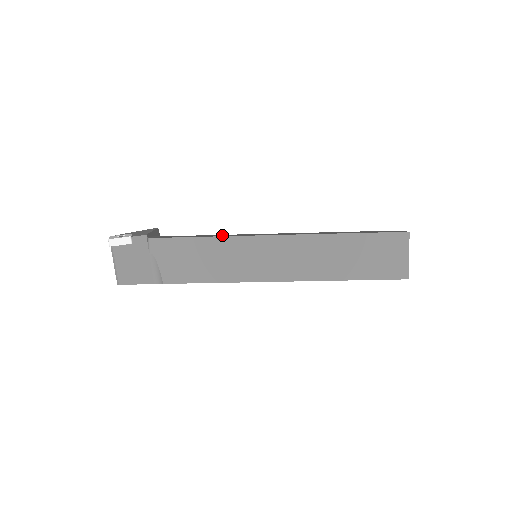
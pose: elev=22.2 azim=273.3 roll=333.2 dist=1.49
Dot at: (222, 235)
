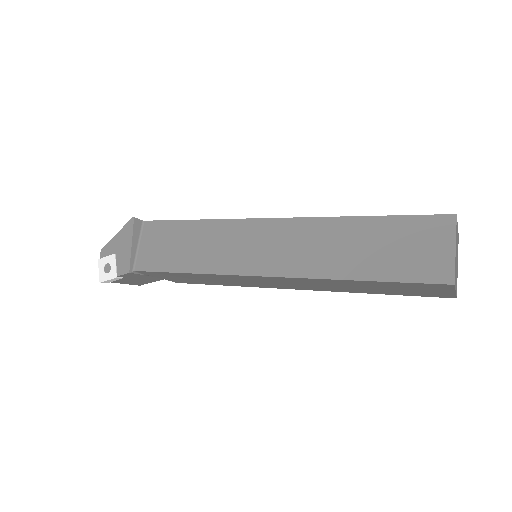
Dot at: (206, 245)
